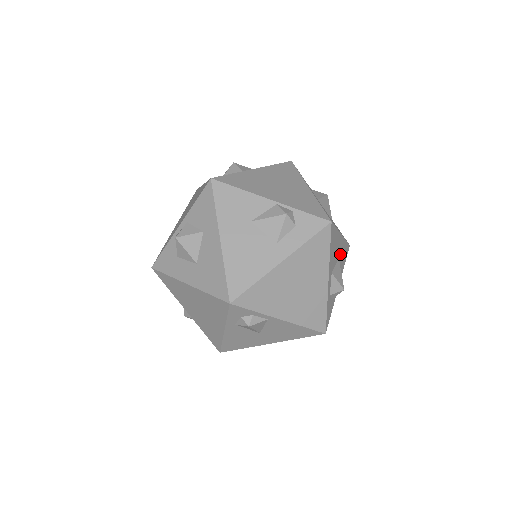
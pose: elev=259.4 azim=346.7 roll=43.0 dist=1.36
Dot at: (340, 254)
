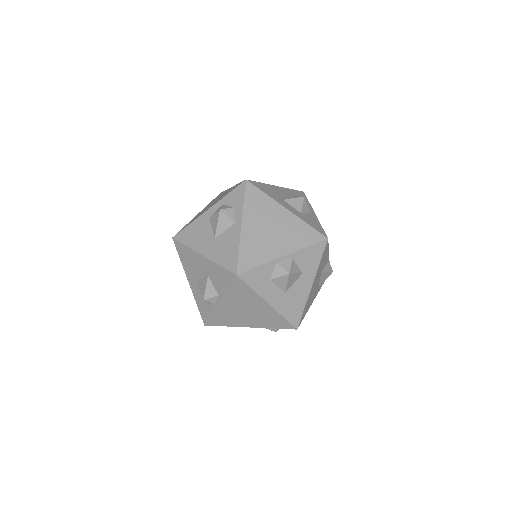
Dot at: occluded
